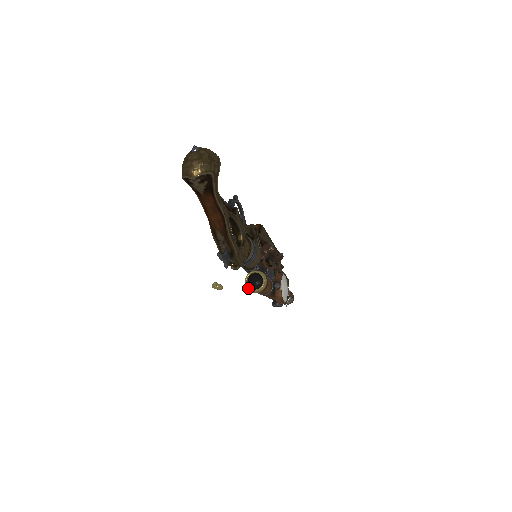
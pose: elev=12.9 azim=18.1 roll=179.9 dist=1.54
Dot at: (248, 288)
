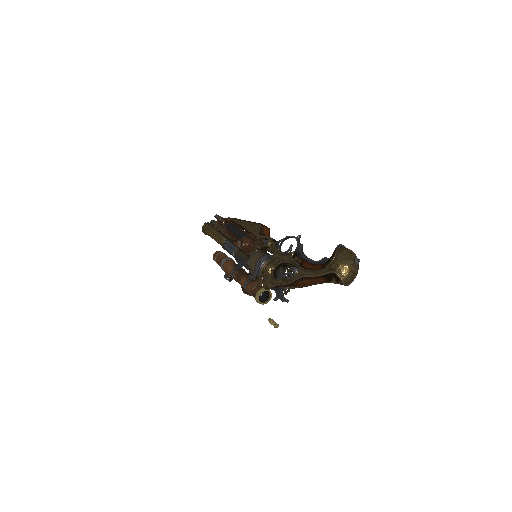
Dot at: (258, 300)
